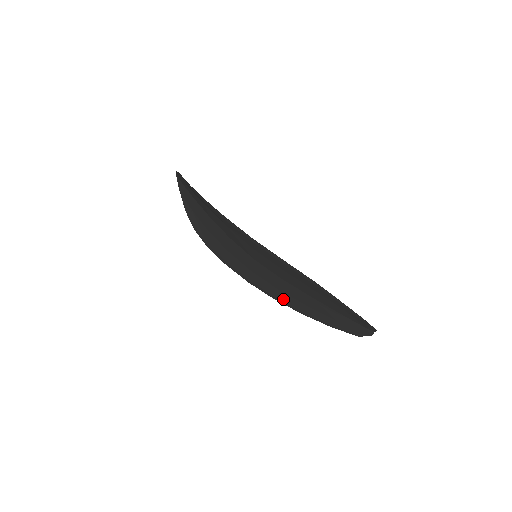
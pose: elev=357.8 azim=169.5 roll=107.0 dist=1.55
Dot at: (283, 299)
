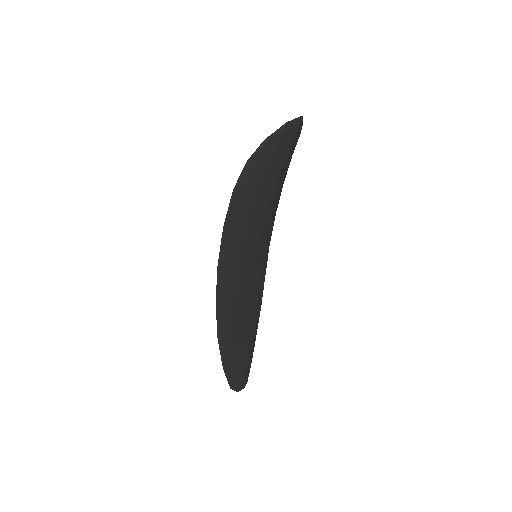
Dot at: occluded
